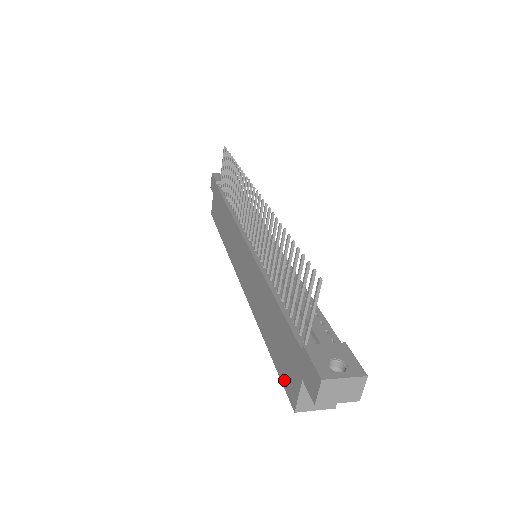
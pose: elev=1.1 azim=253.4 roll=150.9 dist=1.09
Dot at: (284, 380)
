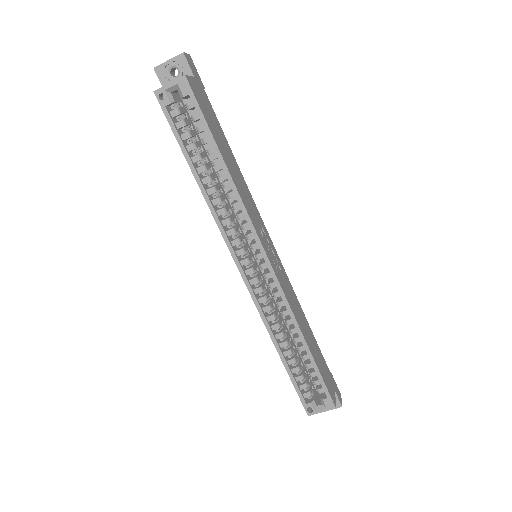
Dot at: (169, 120)
